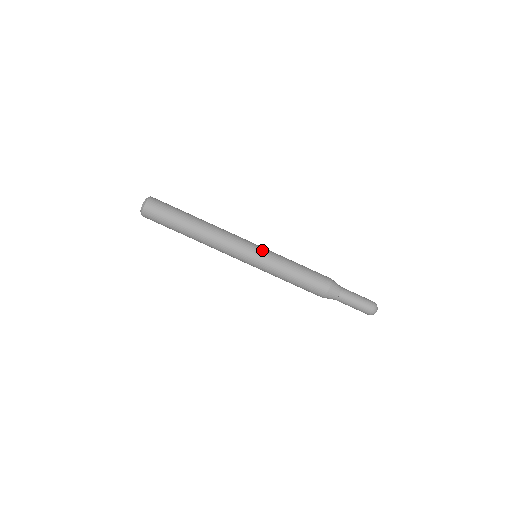
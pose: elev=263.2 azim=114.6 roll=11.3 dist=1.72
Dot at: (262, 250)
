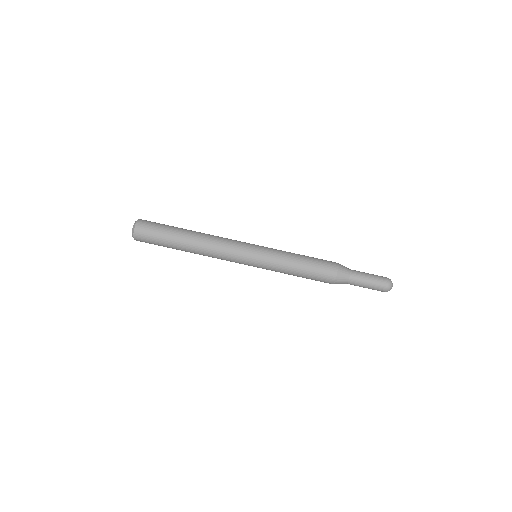
Dot at: (258, 256)
